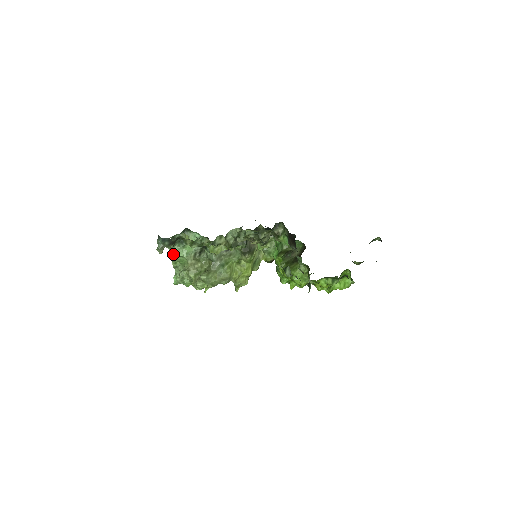
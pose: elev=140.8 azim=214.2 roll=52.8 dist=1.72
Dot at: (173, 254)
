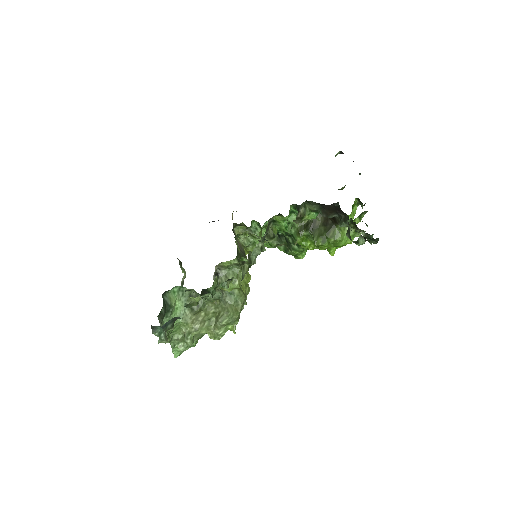
Dot at: (167, 331)
